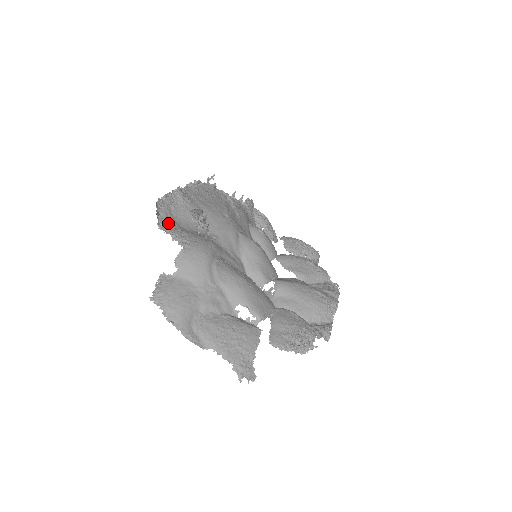
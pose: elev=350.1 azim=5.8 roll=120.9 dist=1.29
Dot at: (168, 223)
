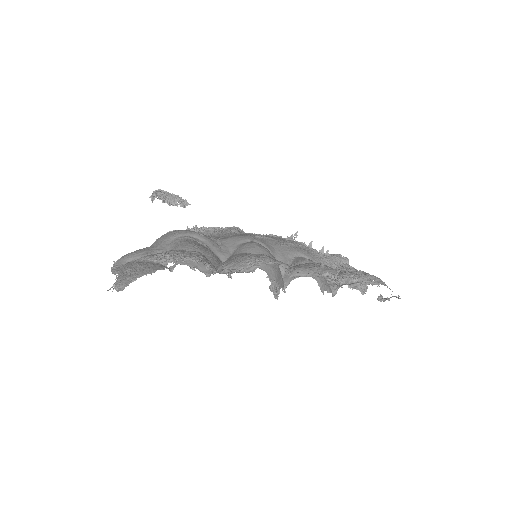
Dot at: occluded
